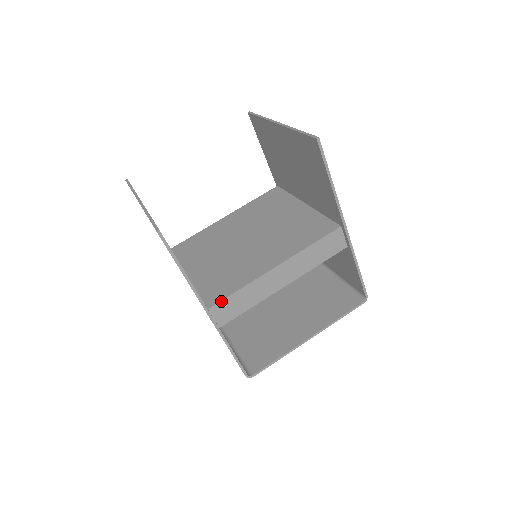
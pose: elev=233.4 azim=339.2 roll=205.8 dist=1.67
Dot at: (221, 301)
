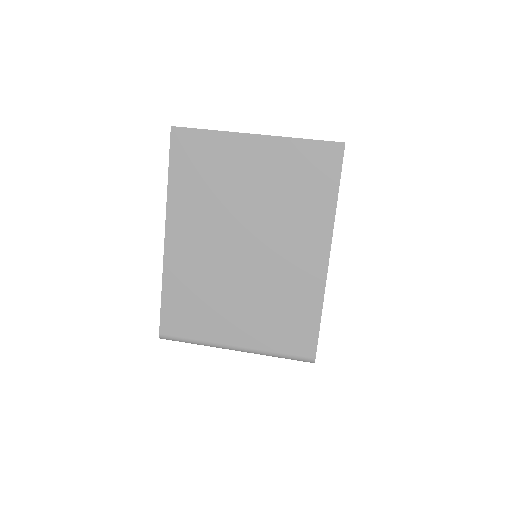
Dot at: occluded
